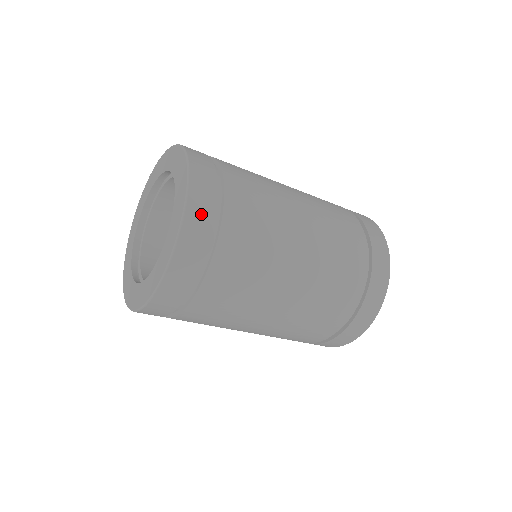
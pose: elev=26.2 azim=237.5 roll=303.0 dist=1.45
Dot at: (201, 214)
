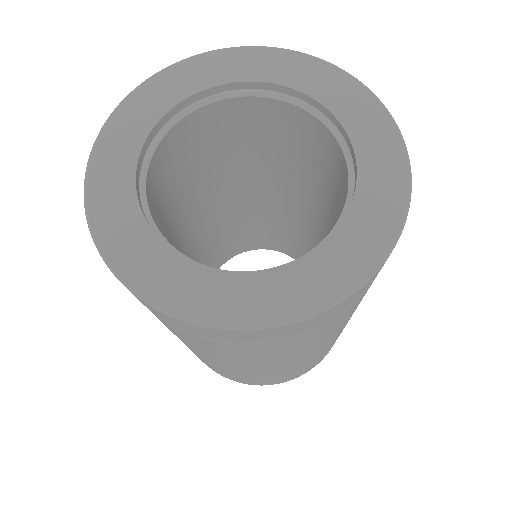
Dot at: occluded
